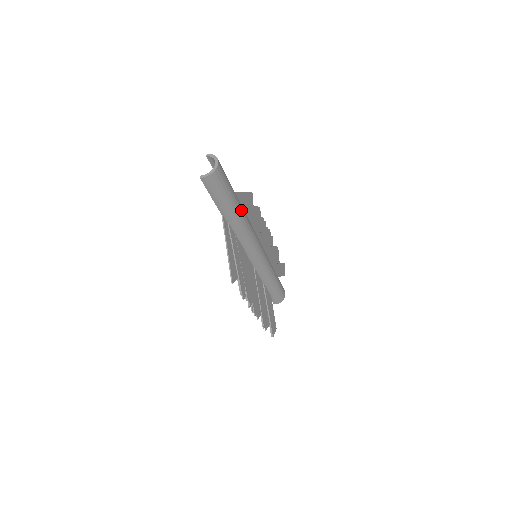
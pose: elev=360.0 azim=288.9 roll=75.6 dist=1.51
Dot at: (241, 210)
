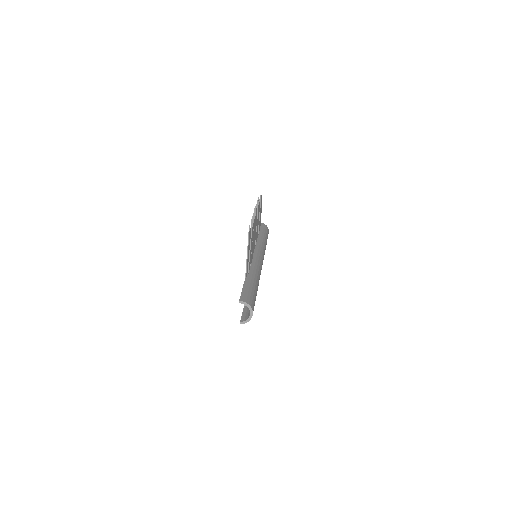
Dot at: (258, 285)
